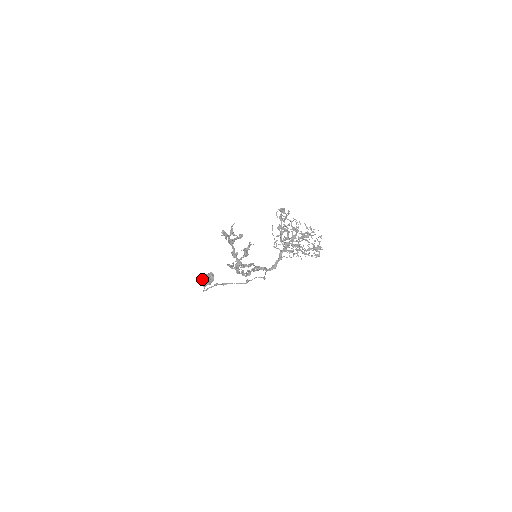
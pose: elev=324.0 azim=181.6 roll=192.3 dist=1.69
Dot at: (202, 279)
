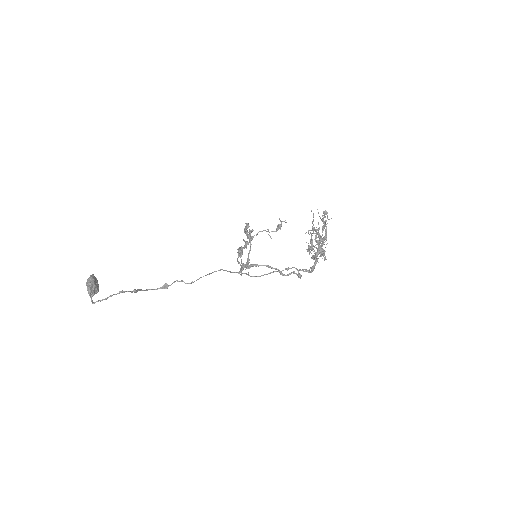
Dot at: (88, 285)
